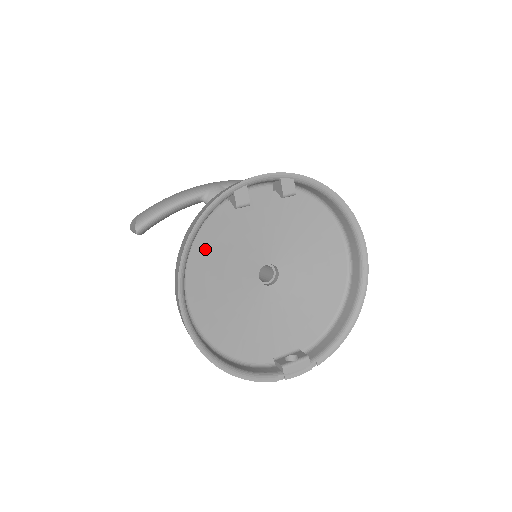
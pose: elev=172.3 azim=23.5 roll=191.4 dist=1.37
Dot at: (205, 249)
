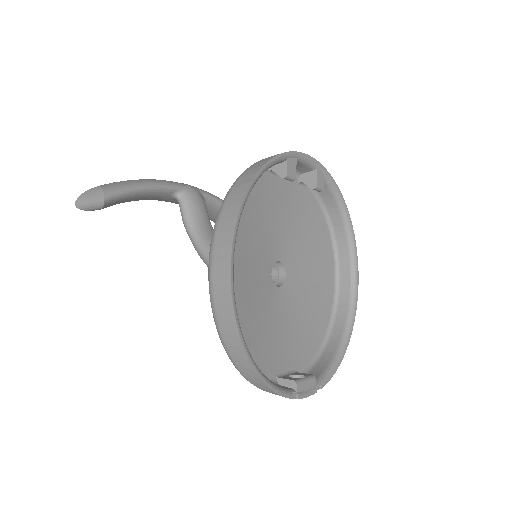
Dot at: (242, 214)
